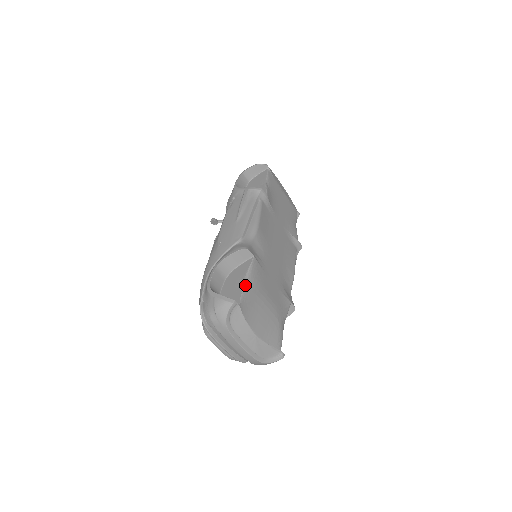
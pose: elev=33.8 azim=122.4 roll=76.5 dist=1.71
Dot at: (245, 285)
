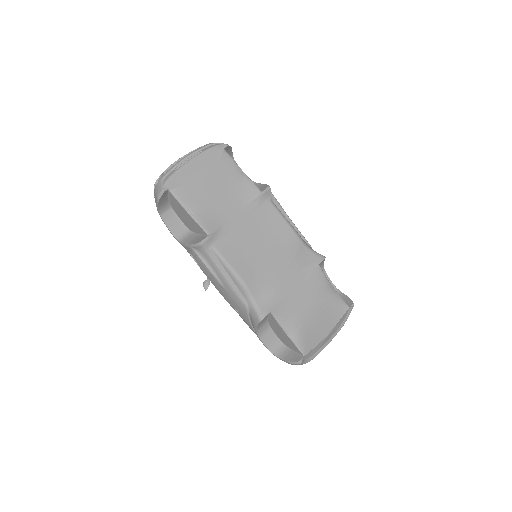
Dot at: (290, 337)
